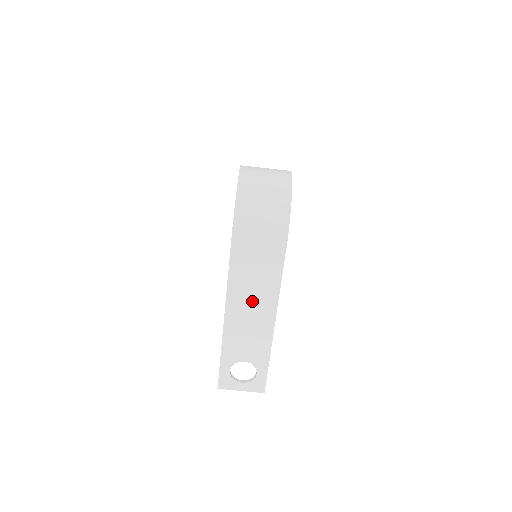
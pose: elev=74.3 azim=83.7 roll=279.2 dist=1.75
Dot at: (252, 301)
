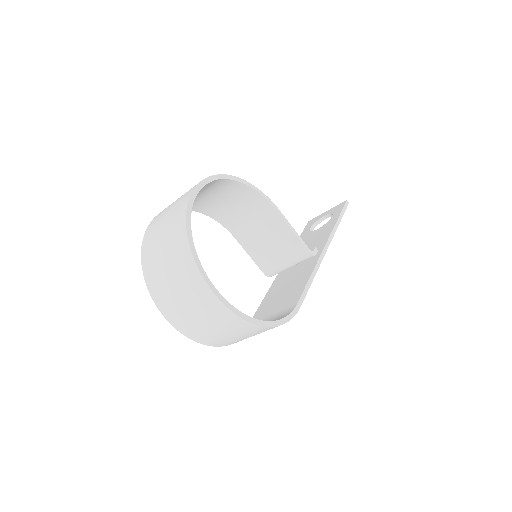
Dot at: occluded
